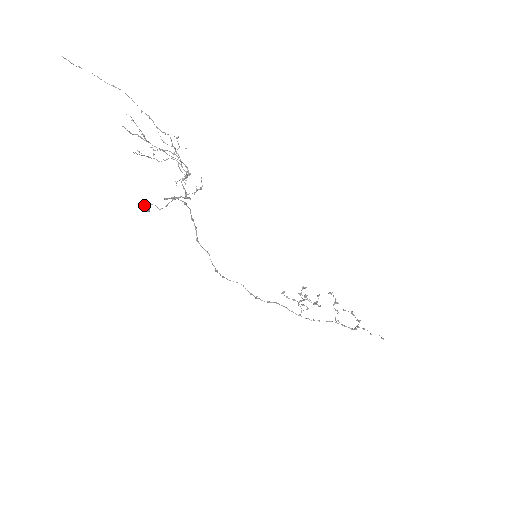
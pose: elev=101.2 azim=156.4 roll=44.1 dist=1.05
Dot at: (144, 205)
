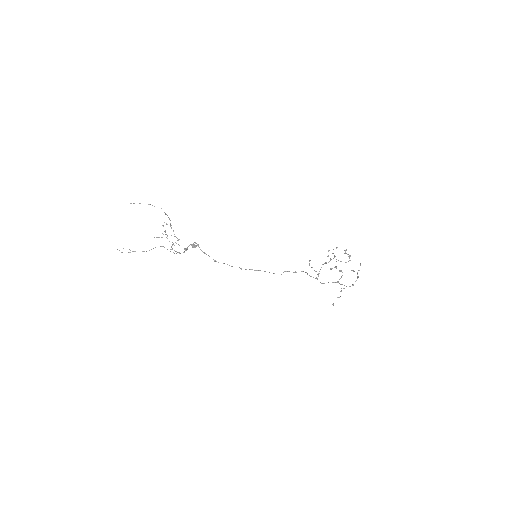
Dot at: (192, 245)
